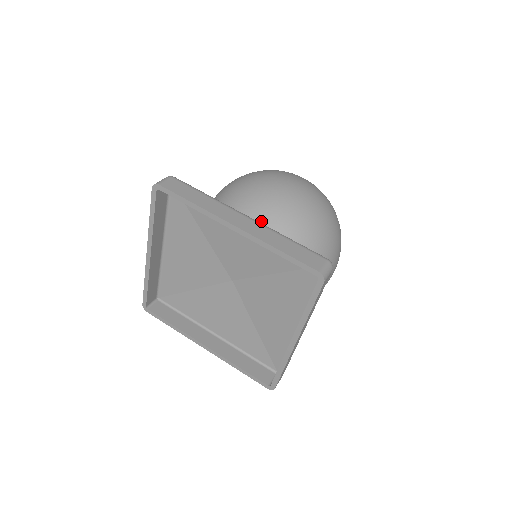
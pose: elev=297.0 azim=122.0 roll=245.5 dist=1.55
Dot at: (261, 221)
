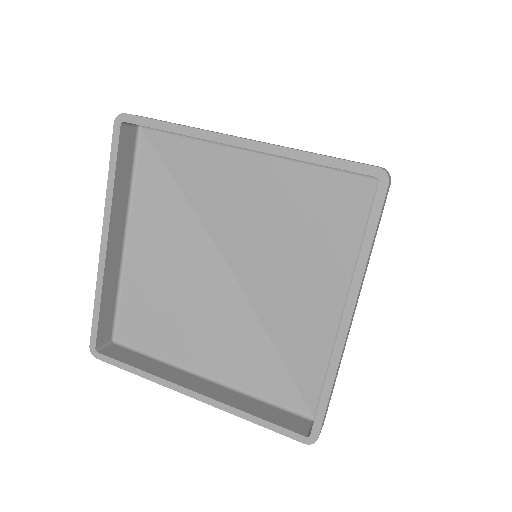
Dot at: occluded
